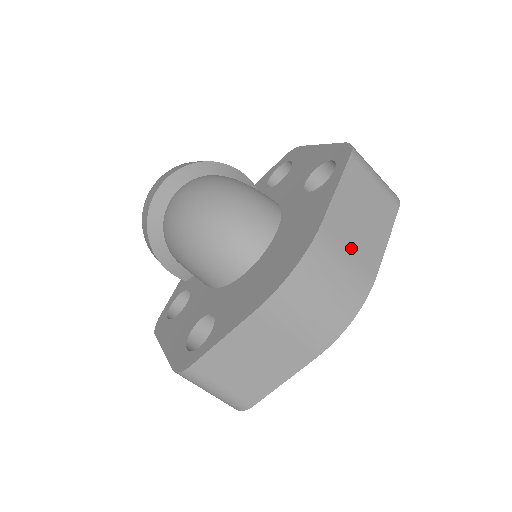
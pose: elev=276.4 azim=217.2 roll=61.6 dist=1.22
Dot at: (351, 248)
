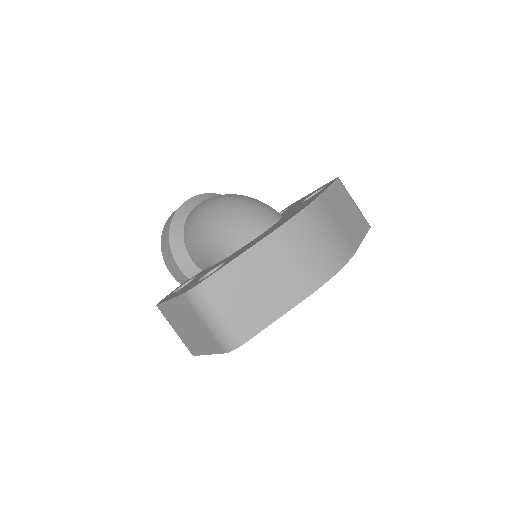
Dot at: (338, 223)
